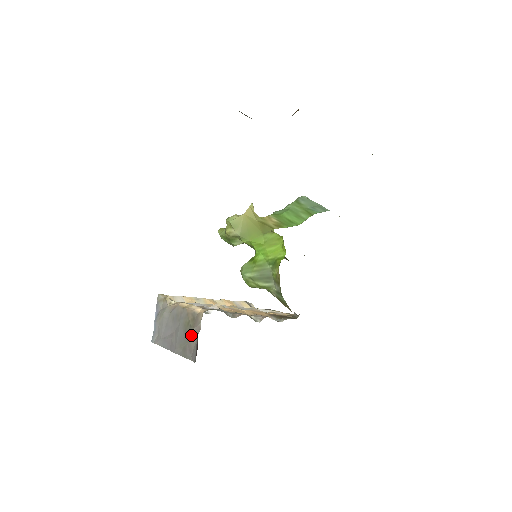
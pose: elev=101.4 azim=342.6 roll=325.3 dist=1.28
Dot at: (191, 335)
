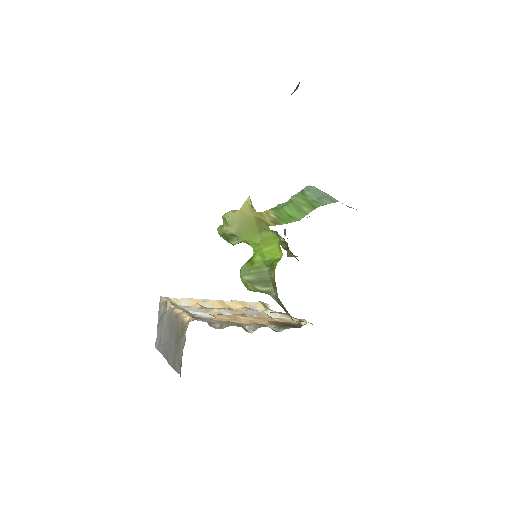
Dot at: (179, 346)
